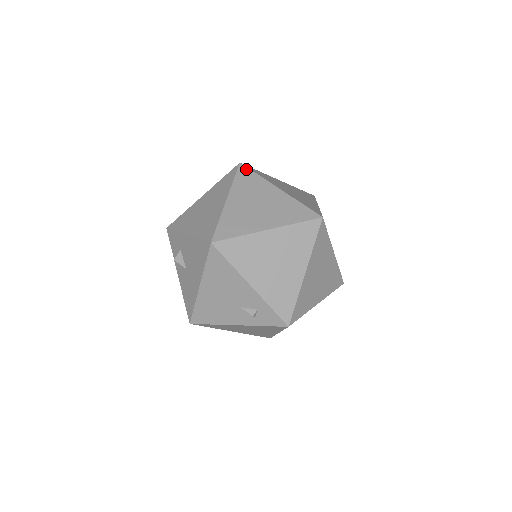
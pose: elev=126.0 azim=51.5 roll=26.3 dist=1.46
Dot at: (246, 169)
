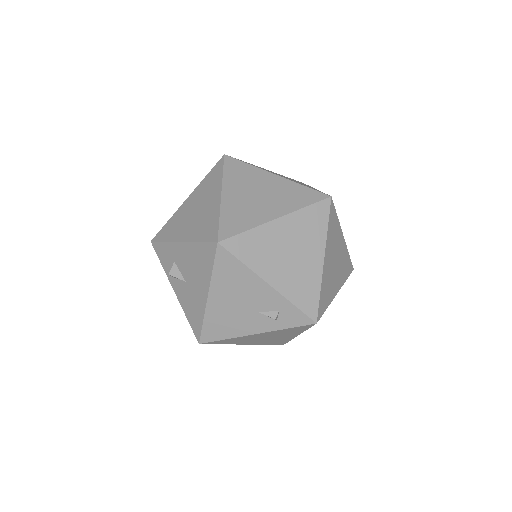
Dot at: (233, 160)
